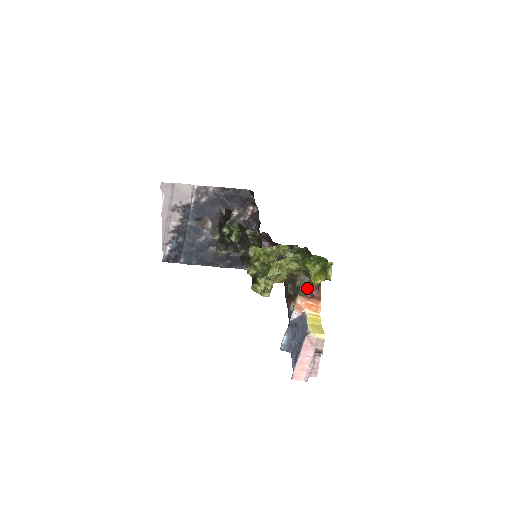
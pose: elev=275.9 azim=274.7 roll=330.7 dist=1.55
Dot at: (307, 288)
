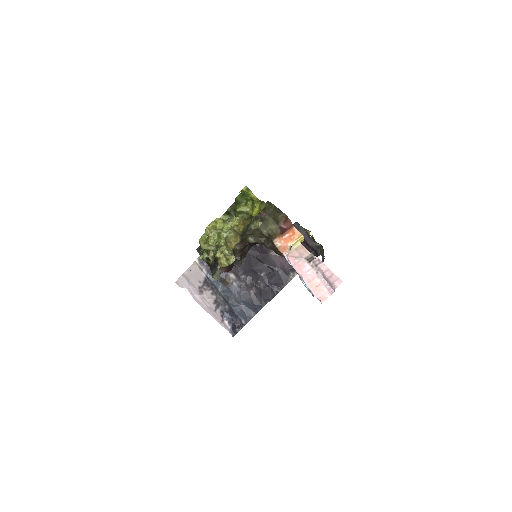
Dot at: (275, 229)
